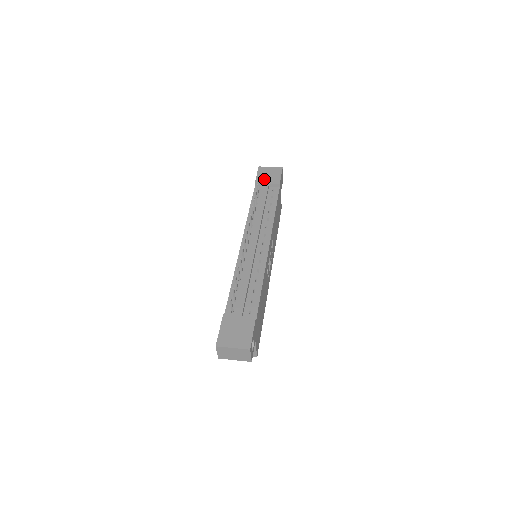
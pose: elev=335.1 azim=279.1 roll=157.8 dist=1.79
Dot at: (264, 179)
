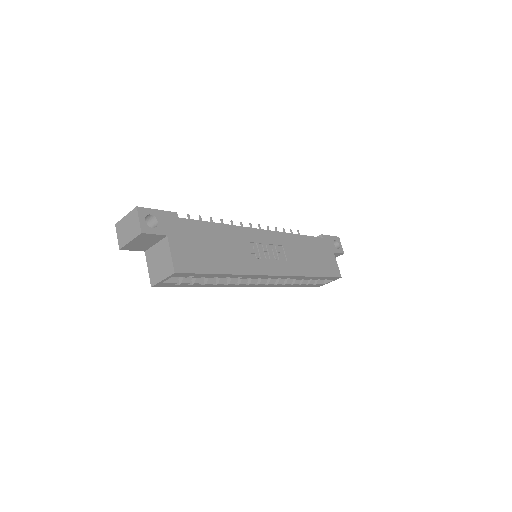
Dot at: occluded
